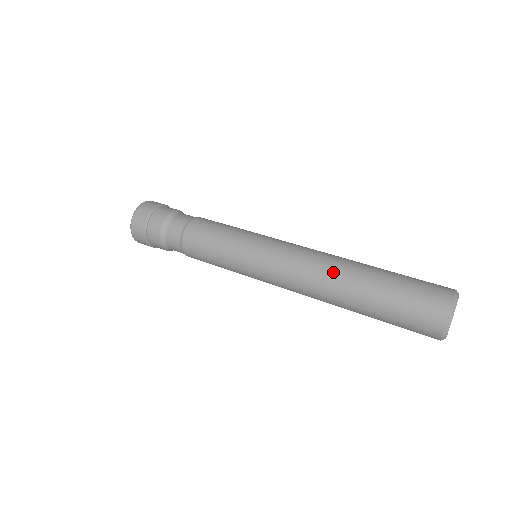
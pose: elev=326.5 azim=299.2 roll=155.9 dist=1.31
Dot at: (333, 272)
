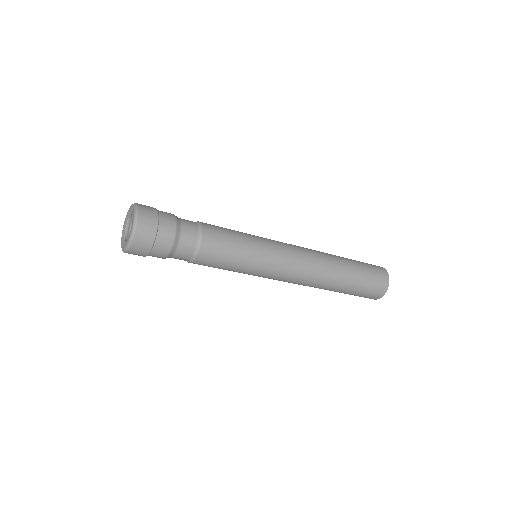
Dot at: (327, 259)
